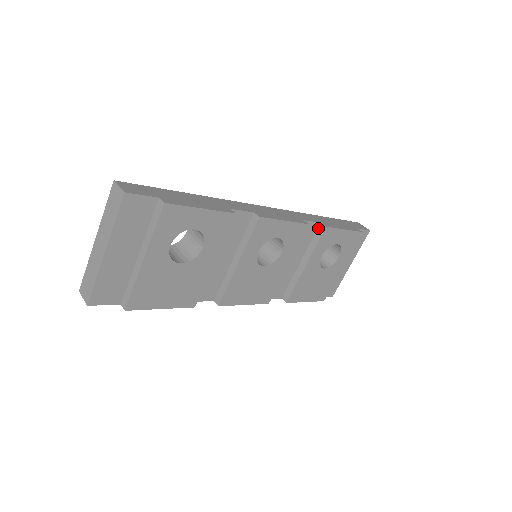
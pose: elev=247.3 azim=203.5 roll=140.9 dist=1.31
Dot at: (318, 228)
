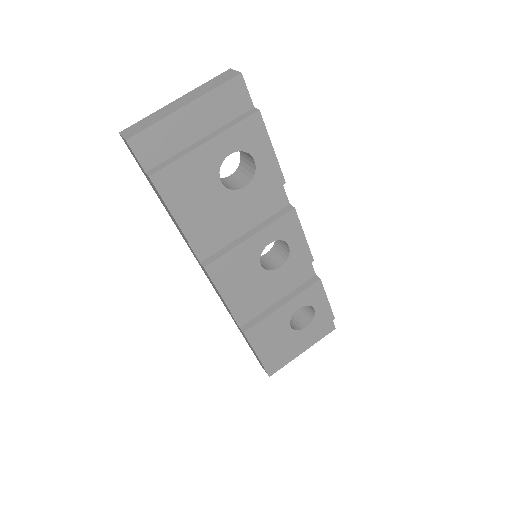
Dot at: (311, 278)
